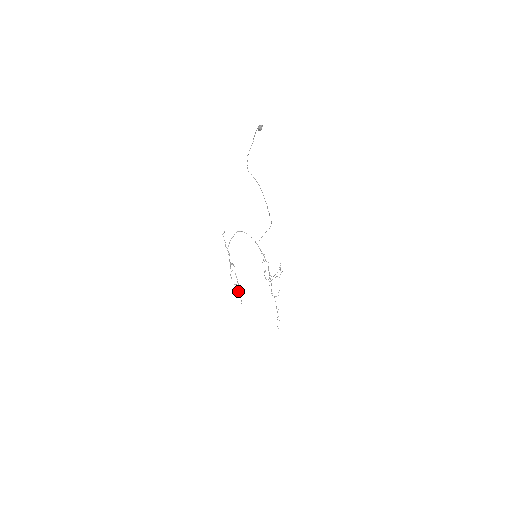
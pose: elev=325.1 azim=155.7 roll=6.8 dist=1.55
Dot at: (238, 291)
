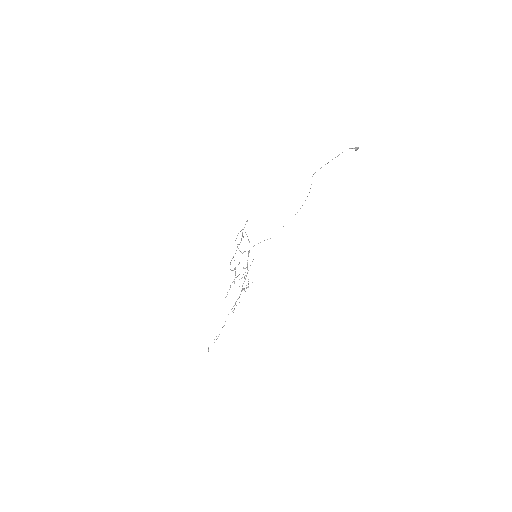
Dot at: (232, 282)
